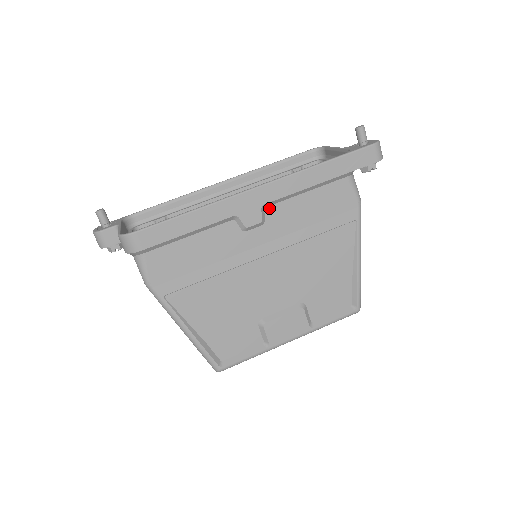
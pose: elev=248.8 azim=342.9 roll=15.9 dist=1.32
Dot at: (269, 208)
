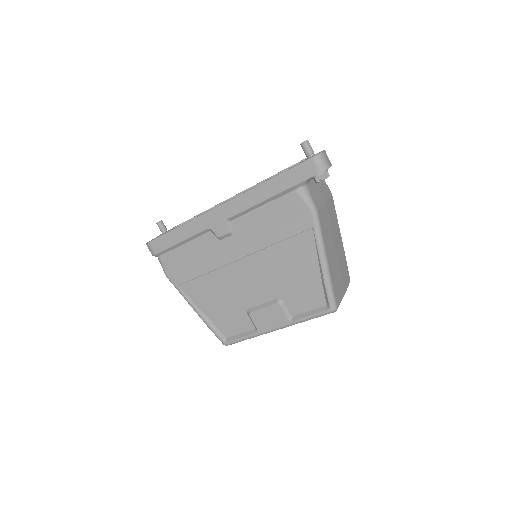
Dot at: (234, 221)
